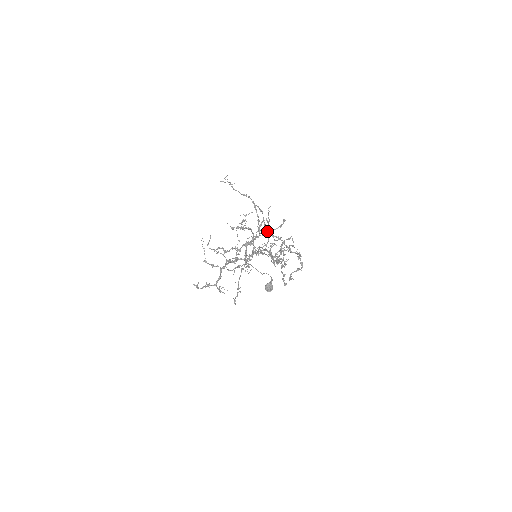
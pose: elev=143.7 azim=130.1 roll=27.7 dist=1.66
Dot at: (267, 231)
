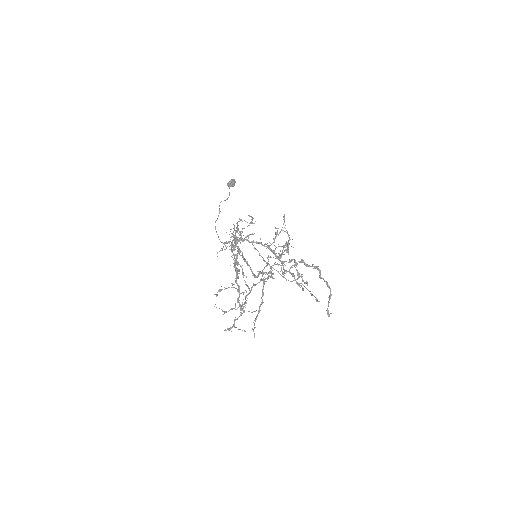
Dot at: occluded
